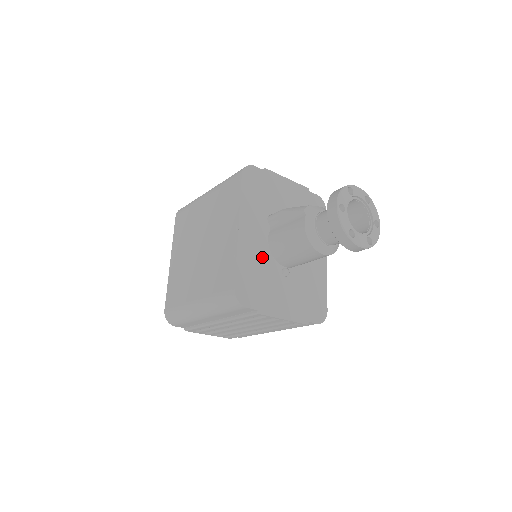
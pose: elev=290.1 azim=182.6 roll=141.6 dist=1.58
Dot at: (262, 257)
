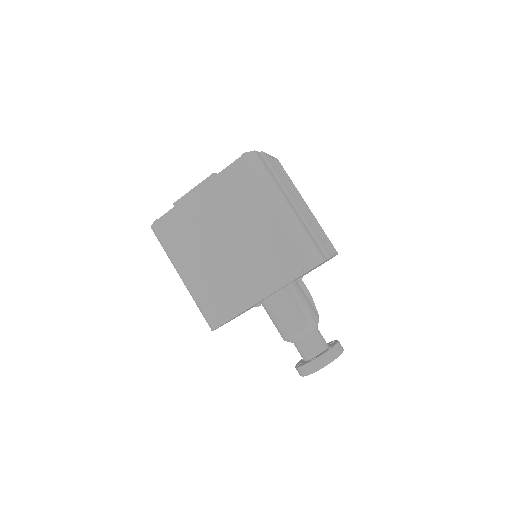
Dot at: occluded
